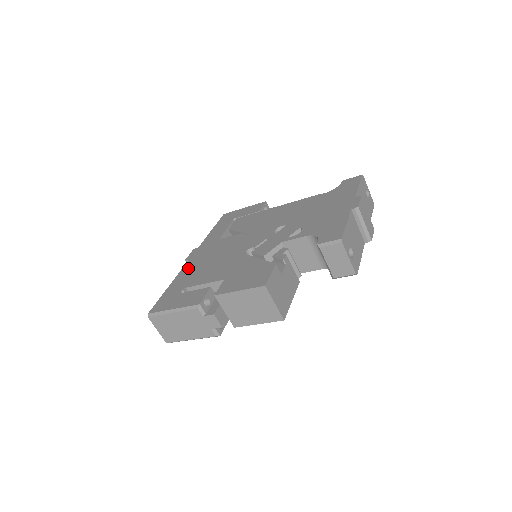
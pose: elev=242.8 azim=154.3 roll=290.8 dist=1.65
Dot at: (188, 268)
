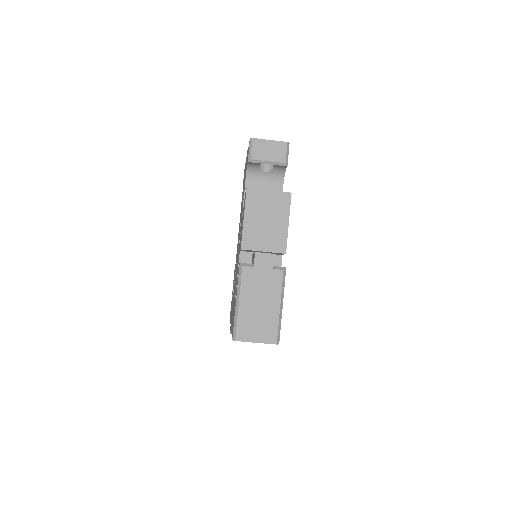
Dot at: occluded
